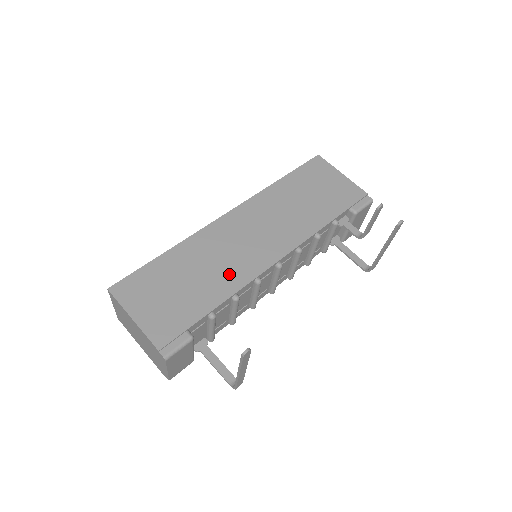
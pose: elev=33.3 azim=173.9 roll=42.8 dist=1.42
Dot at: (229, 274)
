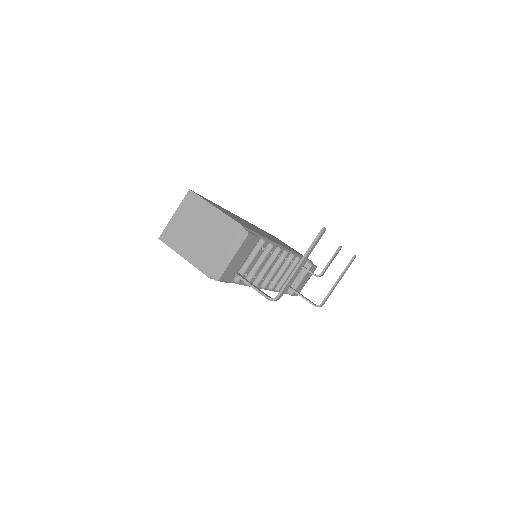
Dot at: occluded
